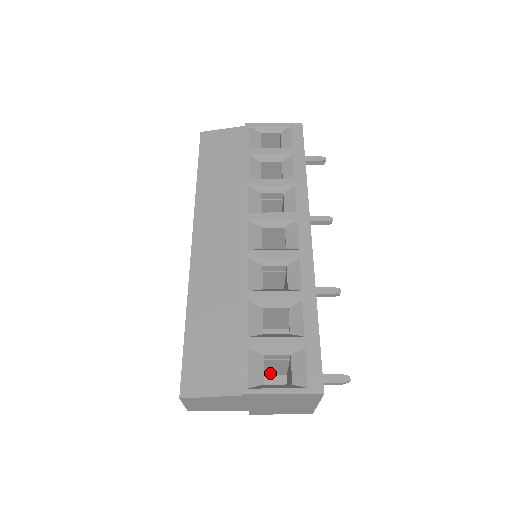
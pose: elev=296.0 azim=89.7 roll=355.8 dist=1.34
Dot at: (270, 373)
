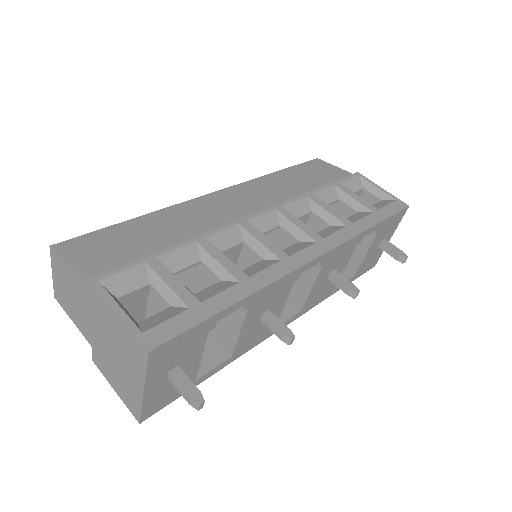
Dot at: occluded
